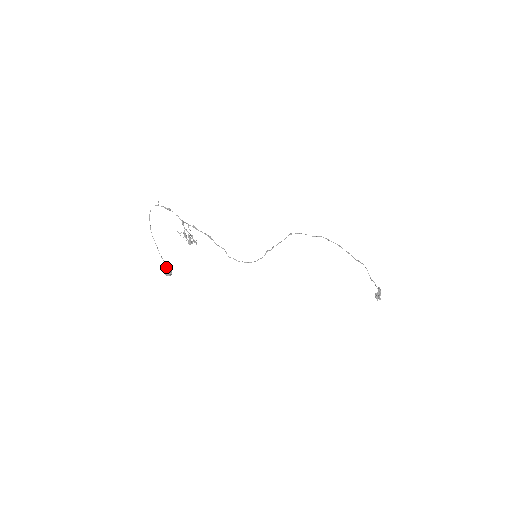
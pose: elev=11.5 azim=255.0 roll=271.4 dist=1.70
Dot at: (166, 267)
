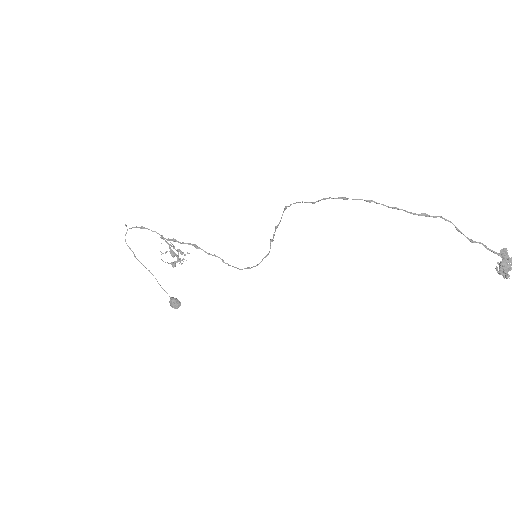
Dot at: (170, 299)
